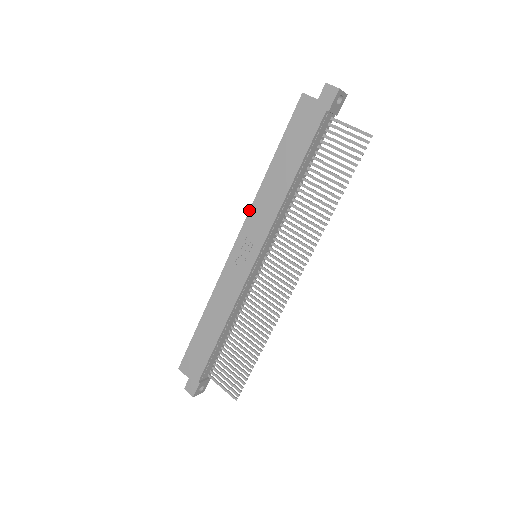
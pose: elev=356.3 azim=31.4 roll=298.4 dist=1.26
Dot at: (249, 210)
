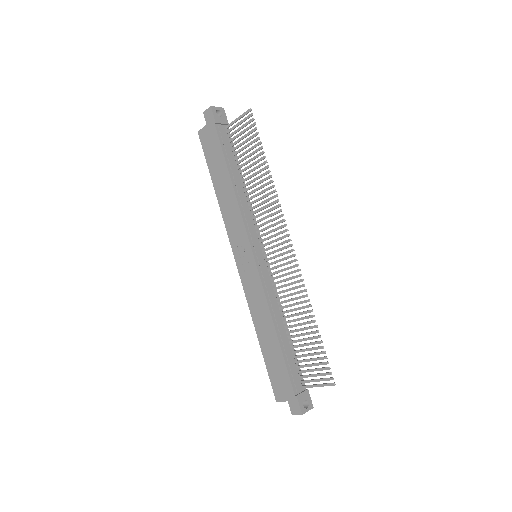
Dot at: occluded
